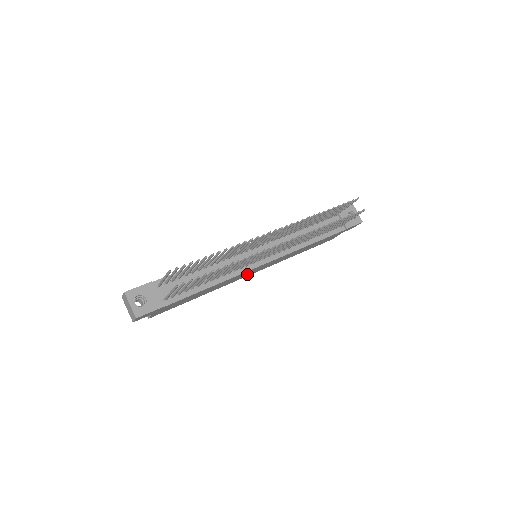
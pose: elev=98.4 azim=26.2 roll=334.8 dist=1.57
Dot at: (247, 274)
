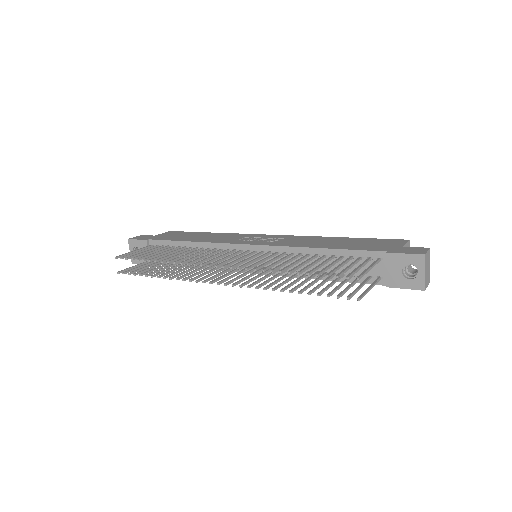
Dot at: occluded
